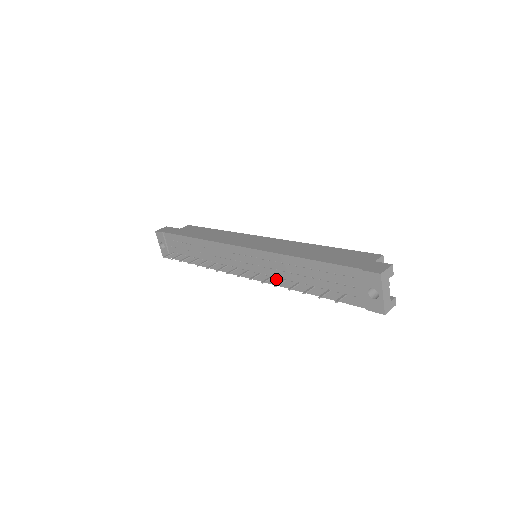
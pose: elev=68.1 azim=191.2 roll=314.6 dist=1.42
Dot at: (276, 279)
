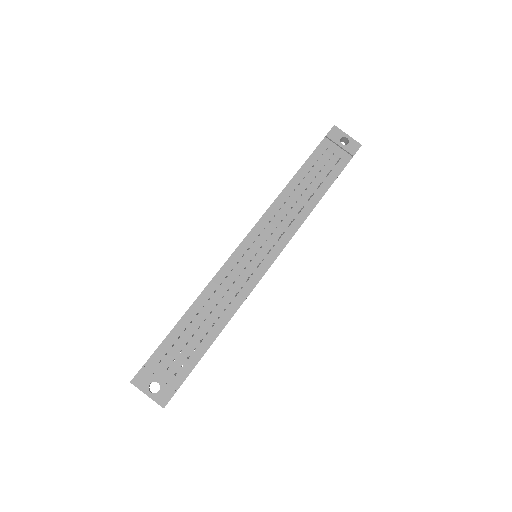
Dot at: (293, 224)
